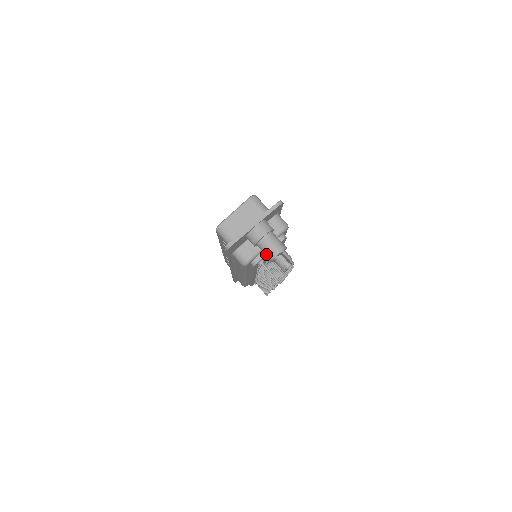
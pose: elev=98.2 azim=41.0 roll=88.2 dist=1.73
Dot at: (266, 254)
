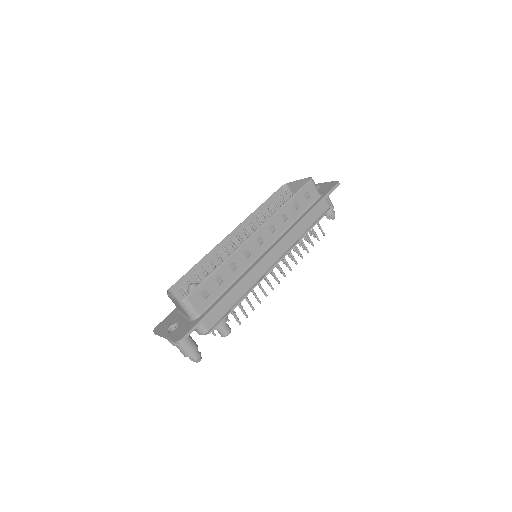
Dot at: occluded
